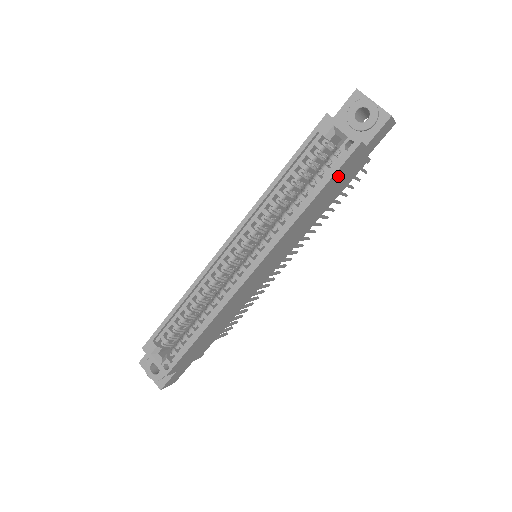
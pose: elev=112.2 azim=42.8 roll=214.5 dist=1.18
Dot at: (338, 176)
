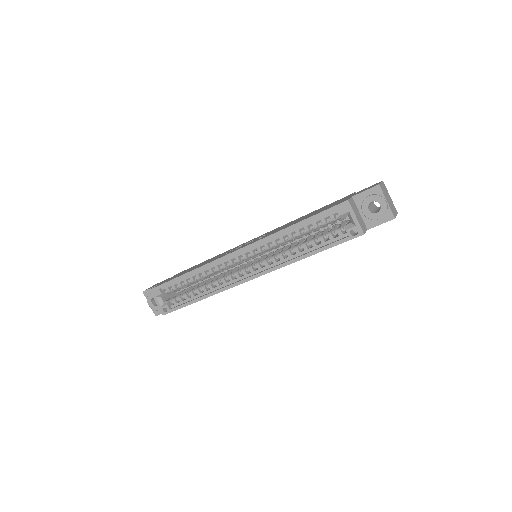
Dot at: occluded
